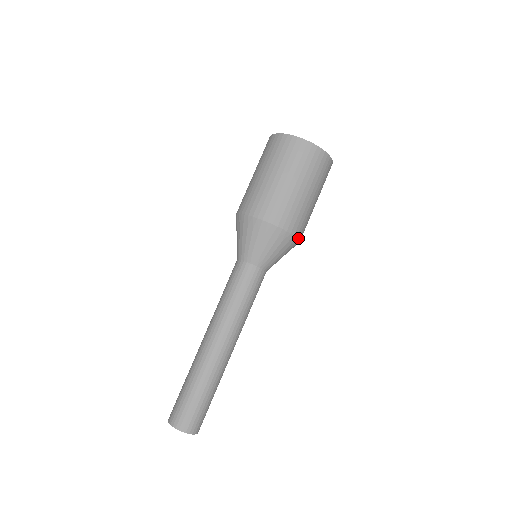
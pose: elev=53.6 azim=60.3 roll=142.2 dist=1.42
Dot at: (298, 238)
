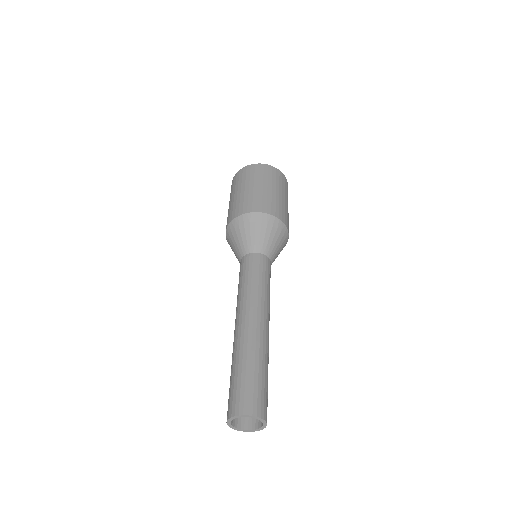
Dot at: (282, 221)
